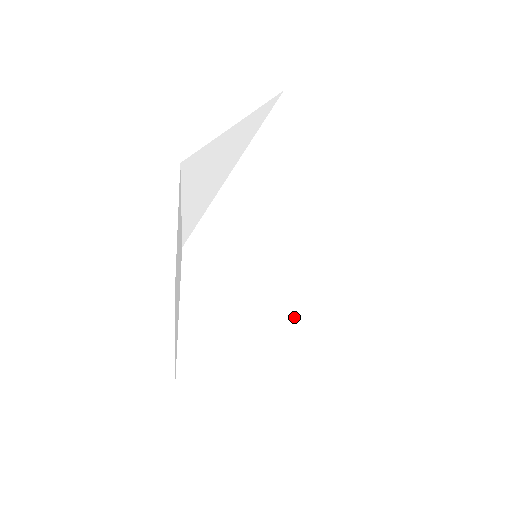
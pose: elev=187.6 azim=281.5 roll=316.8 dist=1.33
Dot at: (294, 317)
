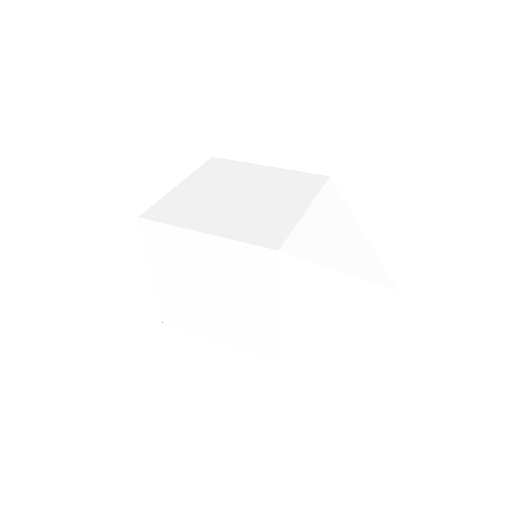
Dot at: occluded
